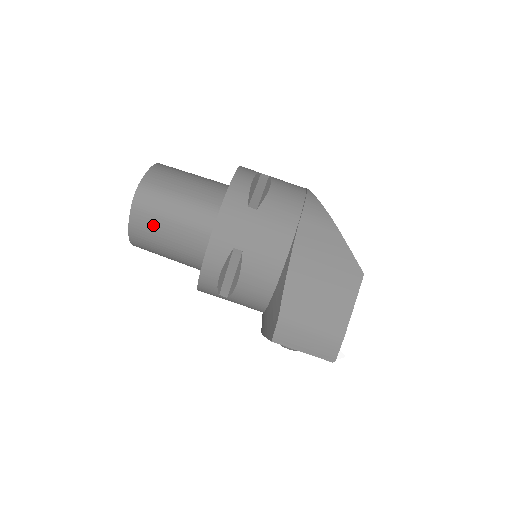
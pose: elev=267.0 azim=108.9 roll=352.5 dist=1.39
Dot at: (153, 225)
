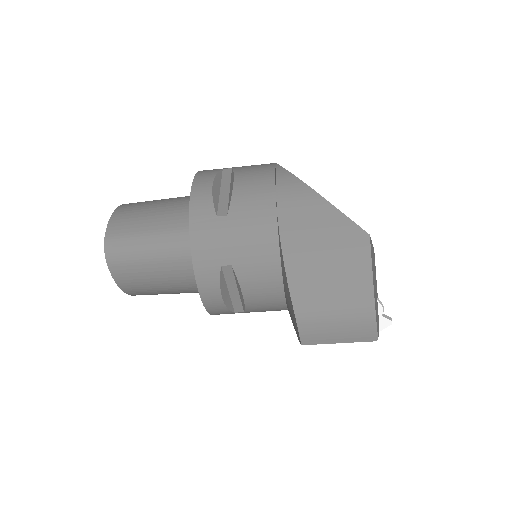
Dot at: (137, 274)
